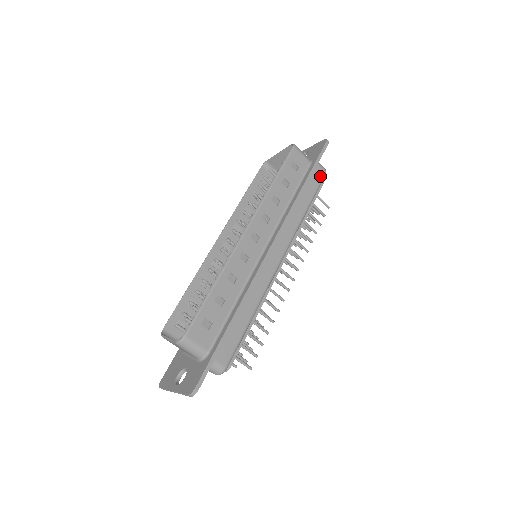
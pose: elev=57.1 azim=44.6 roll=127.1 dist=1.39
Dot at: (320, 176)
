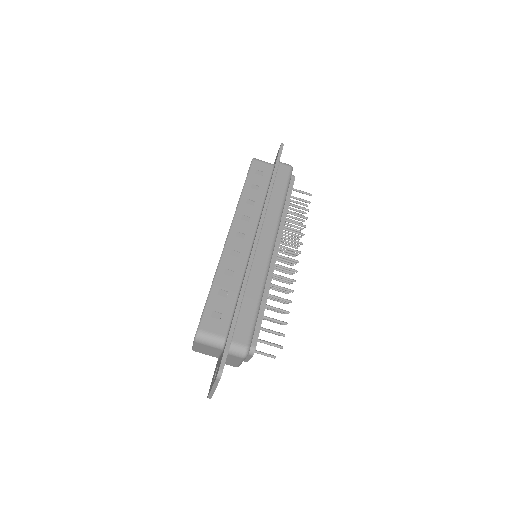
Dot at: (286, 171)
